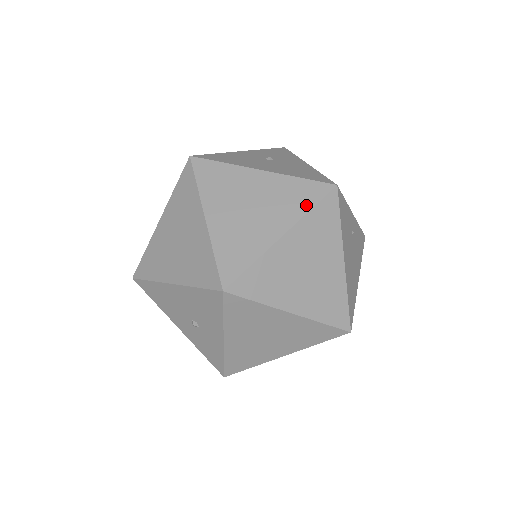
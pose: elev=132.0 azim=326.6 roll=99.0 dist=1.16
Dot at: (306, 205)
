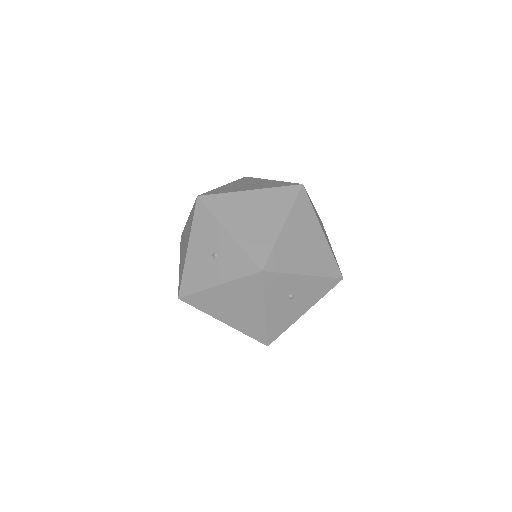
Dot at: occluded
